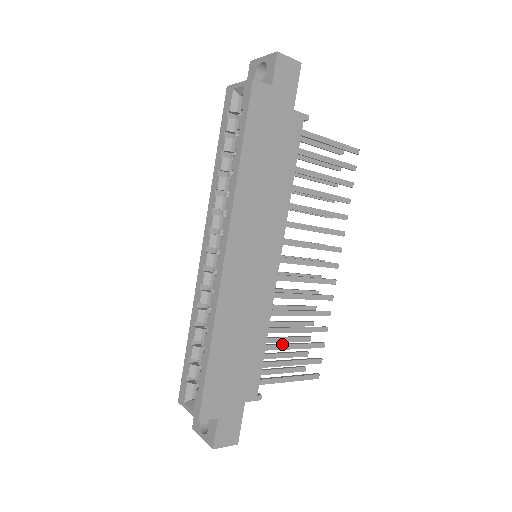
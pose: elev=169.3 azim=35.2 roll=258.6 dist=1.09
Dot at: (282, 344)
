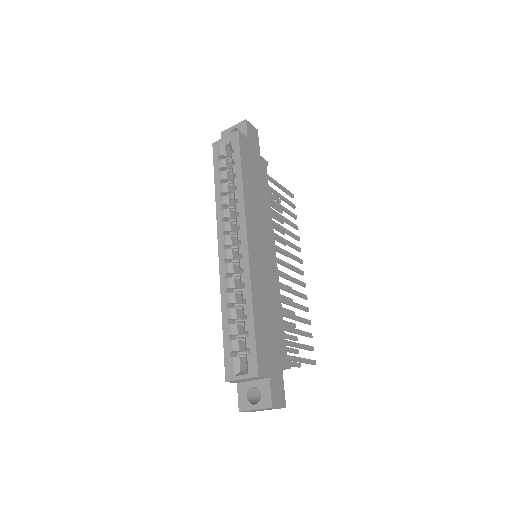
Dot at: (289, 327)
